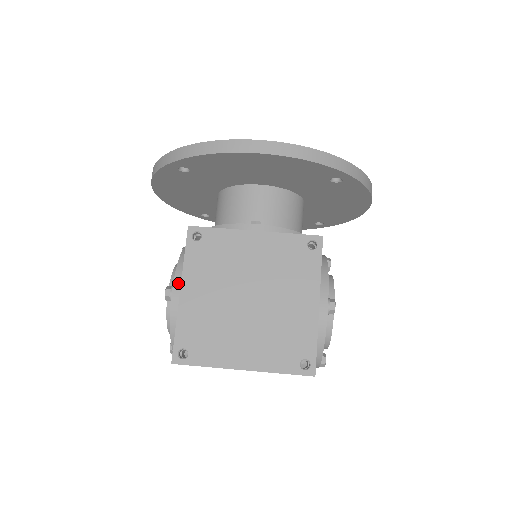
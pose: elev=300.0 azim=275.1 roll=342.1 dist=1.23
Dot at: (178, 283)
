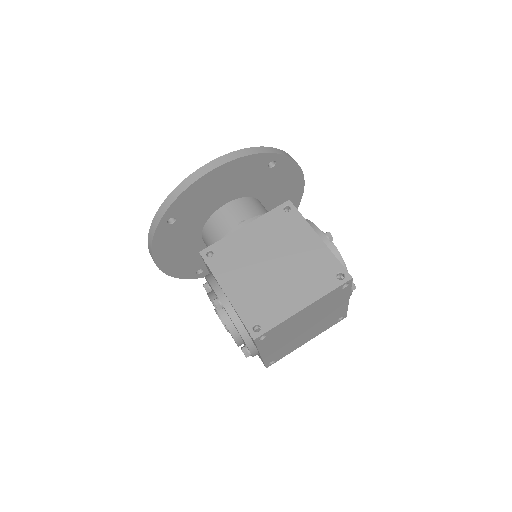
Dot at: (219, 291)
